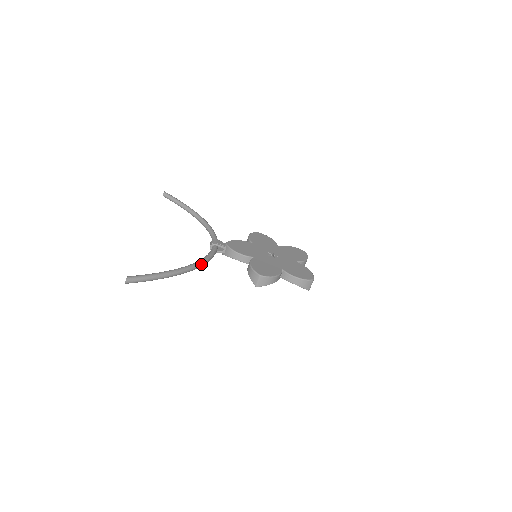
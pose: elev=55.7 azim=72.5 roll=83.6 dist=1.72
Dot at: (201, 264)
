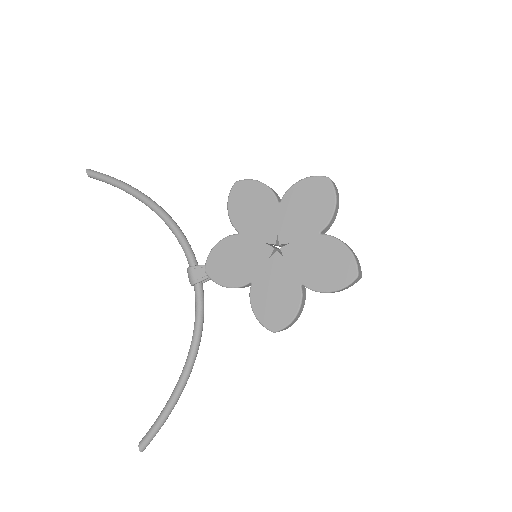
Dot at: (196, 350)
